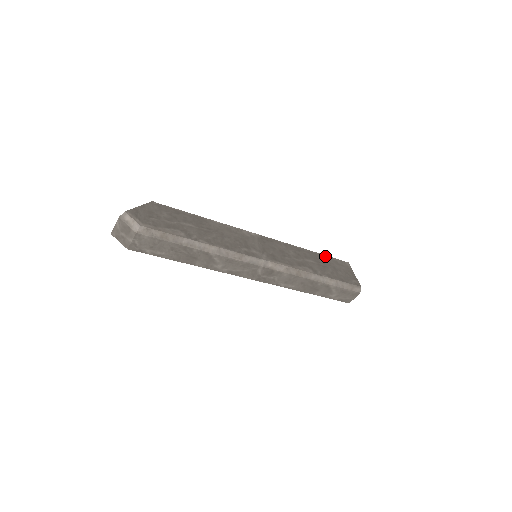
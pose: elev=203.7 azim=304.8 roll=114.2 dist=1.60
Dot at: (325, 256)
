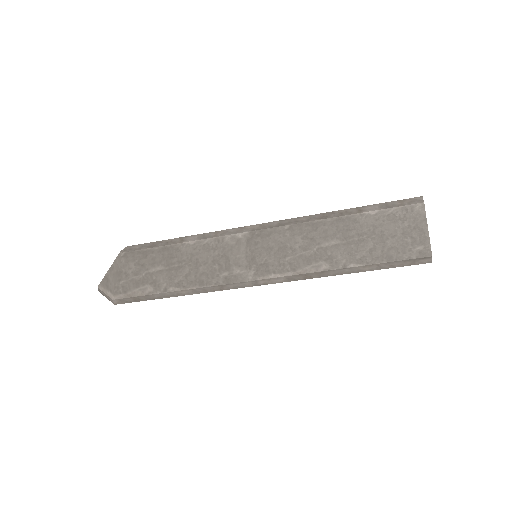
Dot at: (369, 214)
